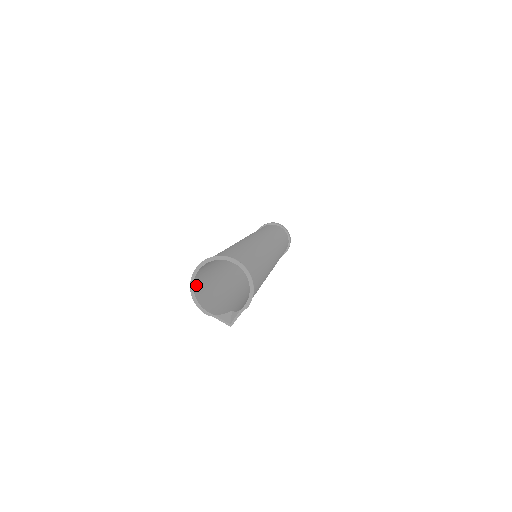
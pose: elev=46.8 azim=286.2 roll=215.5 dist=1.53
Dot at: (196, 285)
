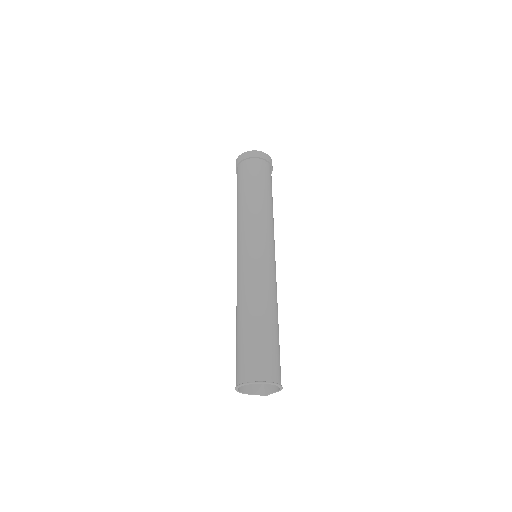
Dot at: occluded
